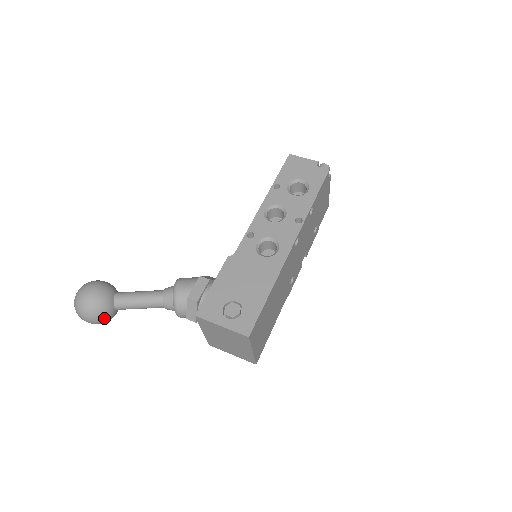
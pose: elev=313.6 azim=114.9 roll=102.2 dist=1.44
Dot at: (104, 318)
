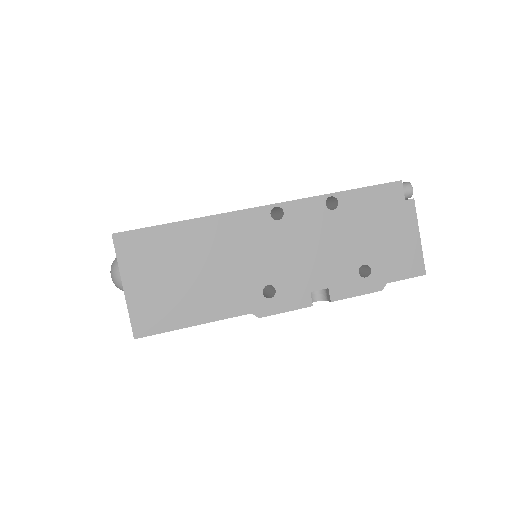
Dot at: (118, 274)
